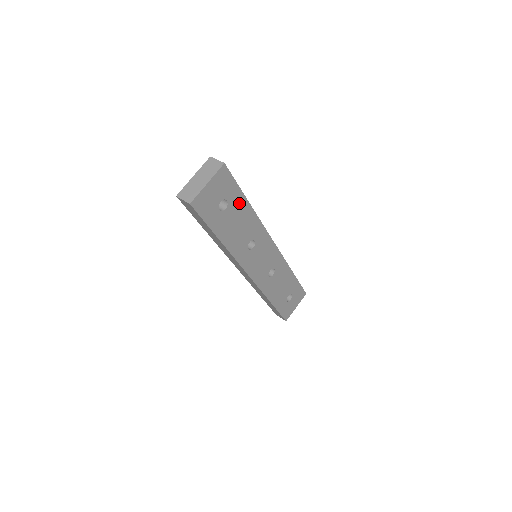
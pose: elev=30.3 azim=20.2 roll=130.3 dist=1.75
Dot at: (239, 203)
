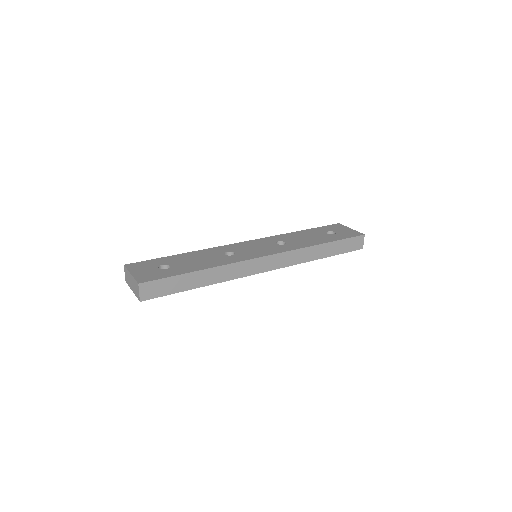
Dot at: occluded
